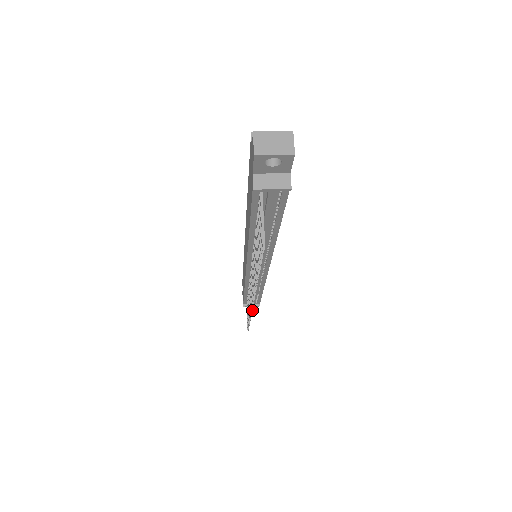
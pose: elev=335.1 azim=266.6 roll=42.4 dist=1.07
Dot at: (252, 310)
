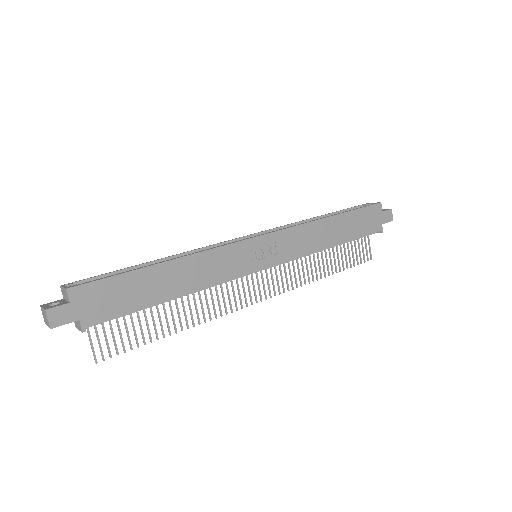
Dot at: (284, 292)
